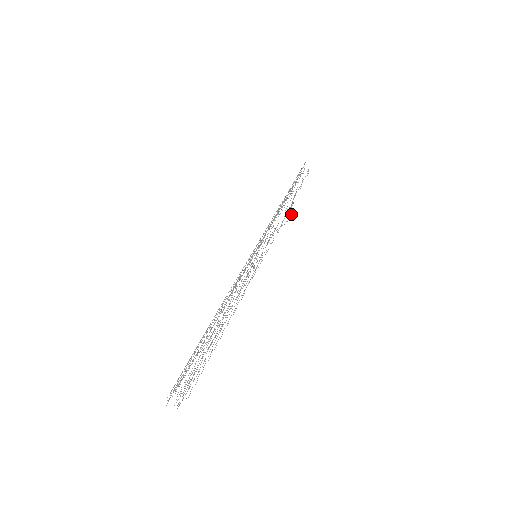
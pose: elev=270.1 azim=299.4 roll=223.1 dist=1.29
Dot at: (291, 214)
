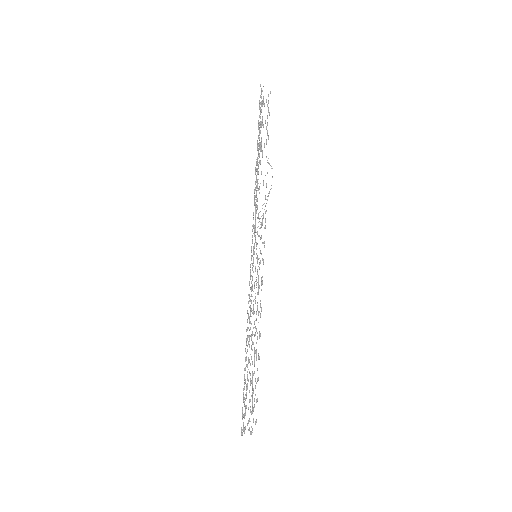
Dot at: occluded
